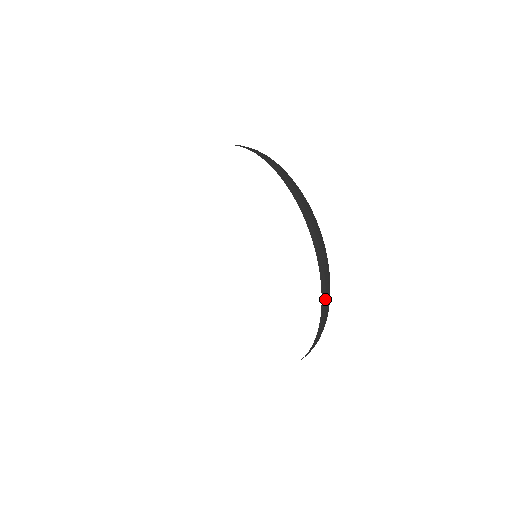
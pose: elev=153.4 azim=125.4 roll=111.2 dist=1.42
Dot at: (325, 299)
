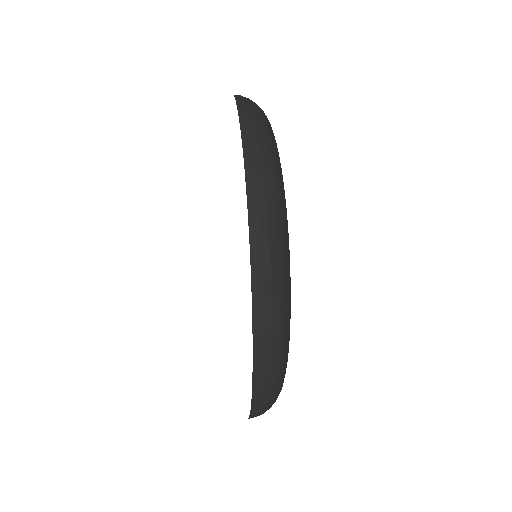
Dot at: (256, 199)
